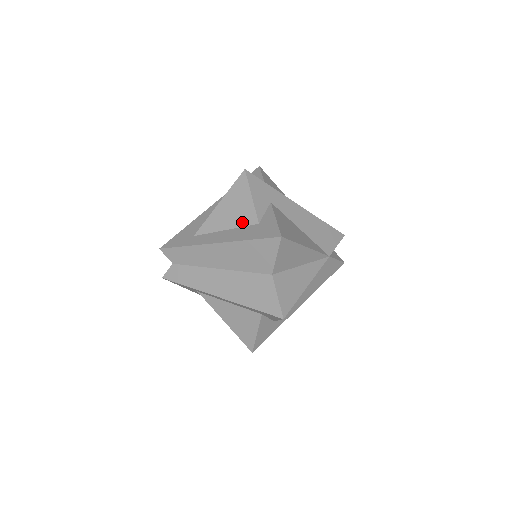
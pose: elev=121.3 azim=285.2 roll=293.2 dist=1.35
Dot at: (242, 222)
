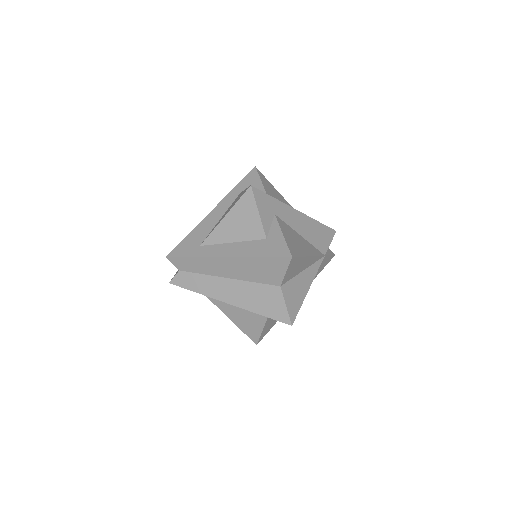
Dot at: (249, 236)
